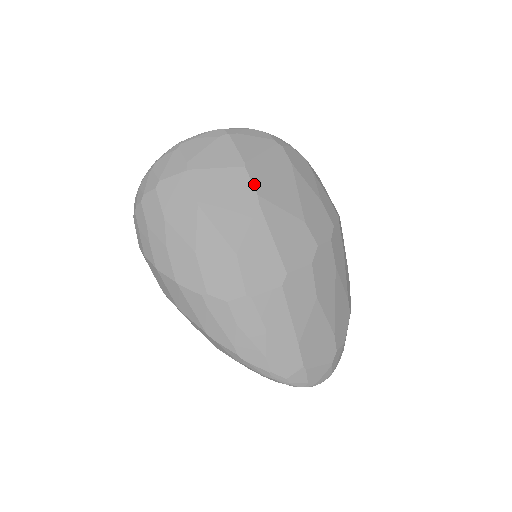
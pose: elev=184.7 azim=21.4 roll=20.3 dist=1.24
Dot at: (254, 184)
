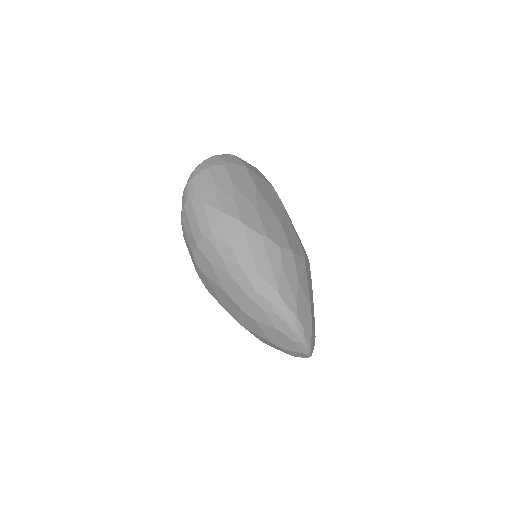
Dot at: occluded
